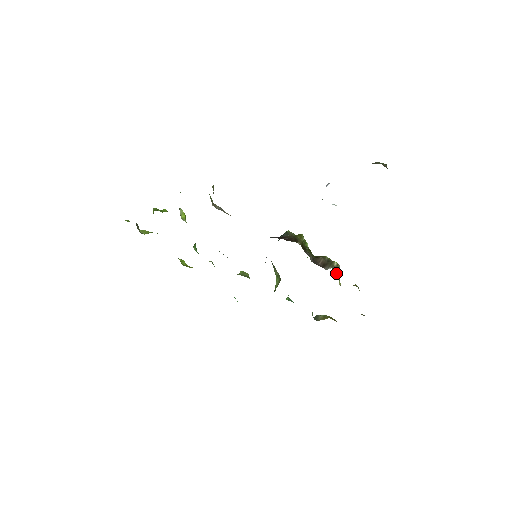
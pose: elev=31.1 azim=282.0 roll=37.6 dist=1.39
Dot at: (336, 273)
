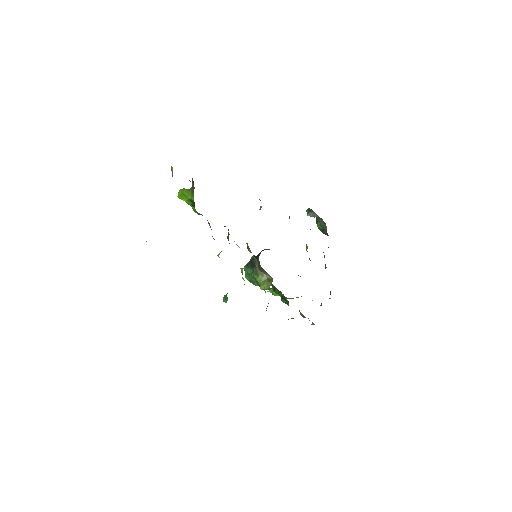
Dot at: occluded
